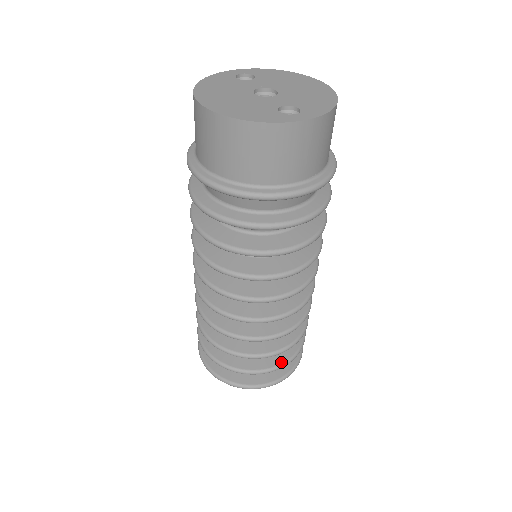
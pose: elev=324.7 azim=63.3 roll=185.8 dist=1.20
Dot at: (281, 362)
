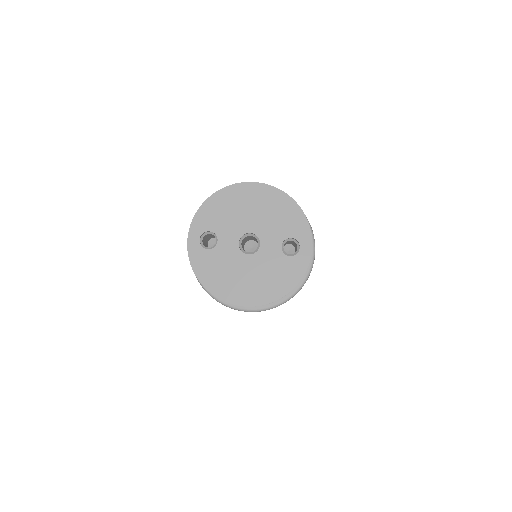
Dot at: occluded
